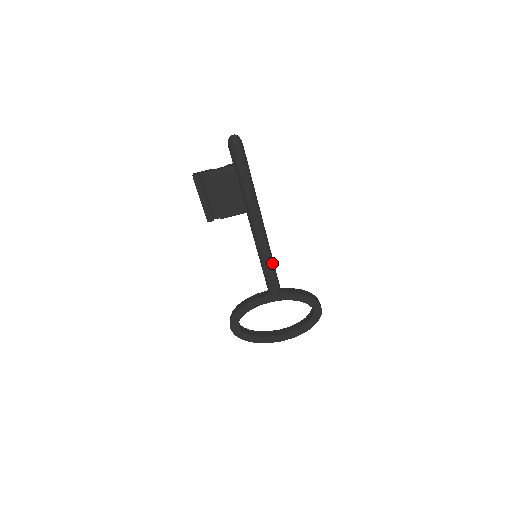
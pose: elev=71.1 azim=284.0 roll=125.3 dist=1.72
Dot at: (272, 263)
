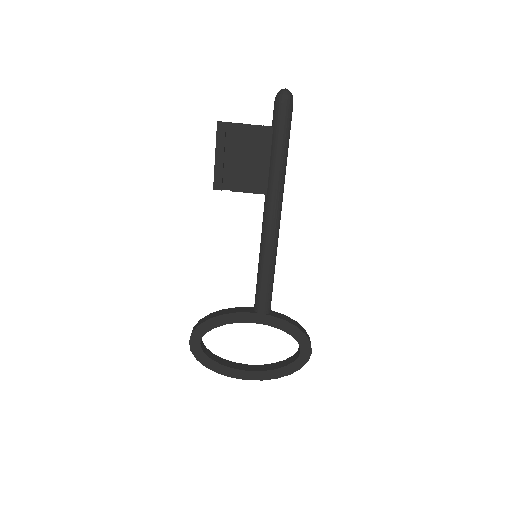
Dot at: (273, 272)
